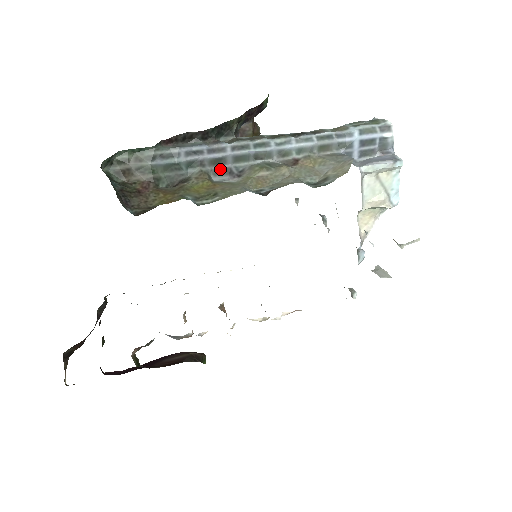
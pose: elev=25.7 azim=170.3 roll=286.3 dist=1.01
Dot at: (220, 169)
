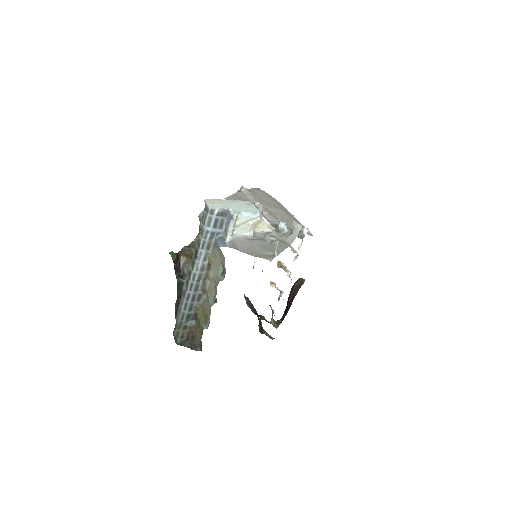
Dot at: (197, 298)
